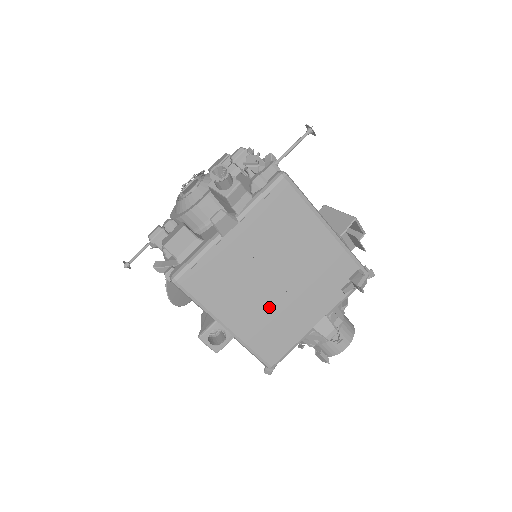
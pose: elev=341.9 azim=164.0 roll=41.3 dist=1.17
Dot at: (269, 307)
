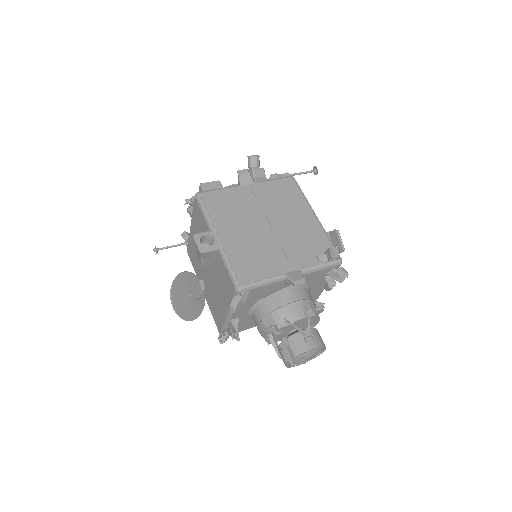
Dot at: (255, 240)
